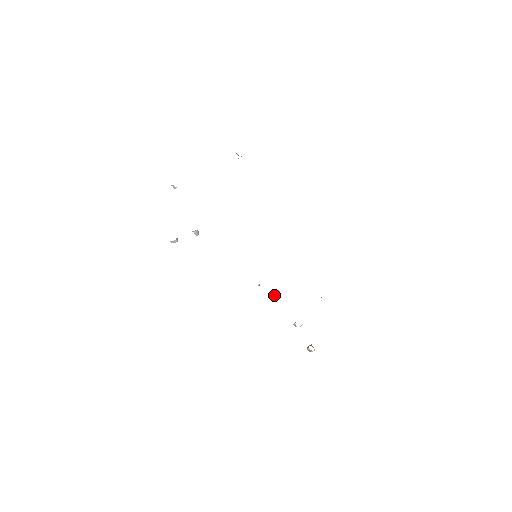
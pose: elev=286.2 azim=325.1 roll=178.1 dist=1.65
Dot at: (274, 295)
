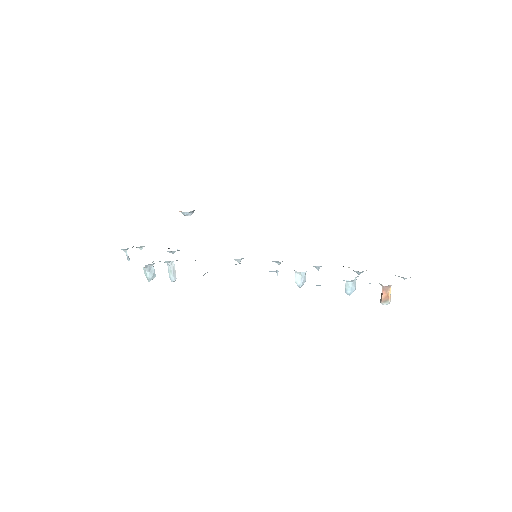
Dot at: (301, 282)
